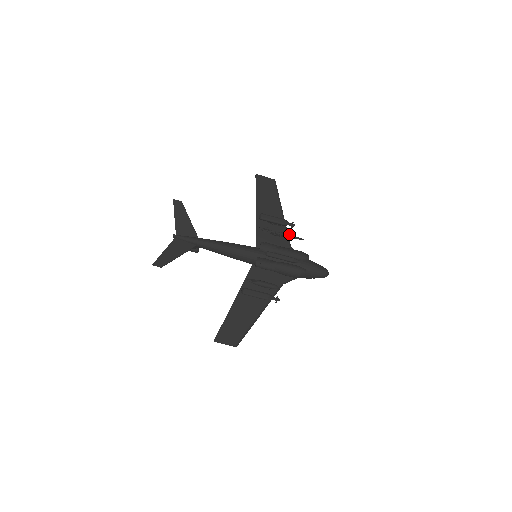
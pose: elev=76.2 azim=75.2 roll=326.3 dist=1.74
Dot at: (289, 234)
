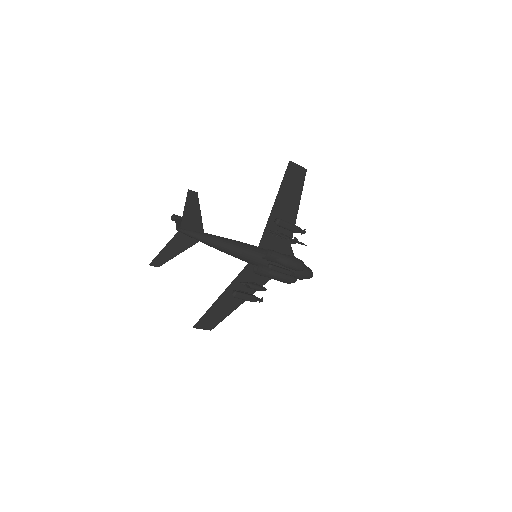
Dot at: (296, 239)
